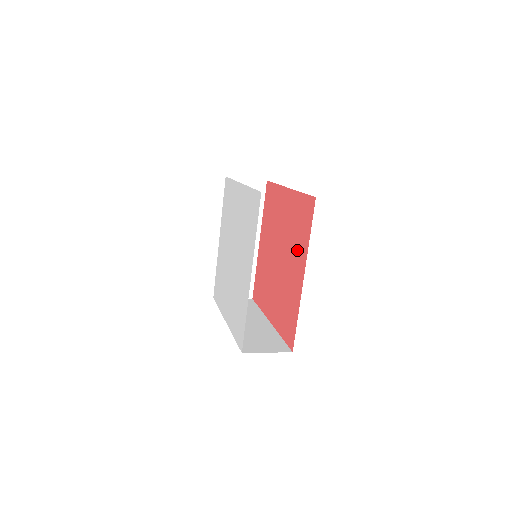
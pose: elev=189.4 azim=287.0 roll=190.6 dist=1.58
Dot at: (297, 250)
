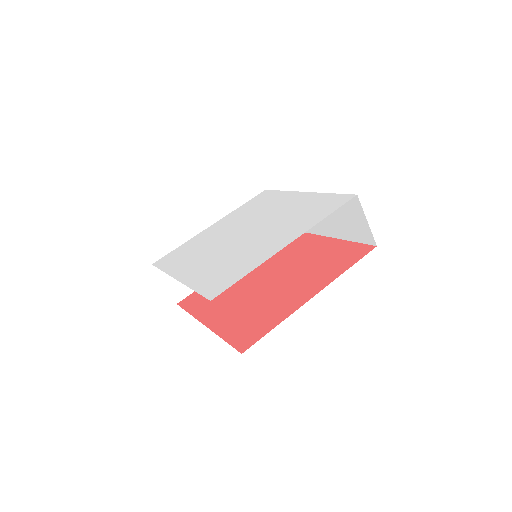
Dot at: (294, 246)
